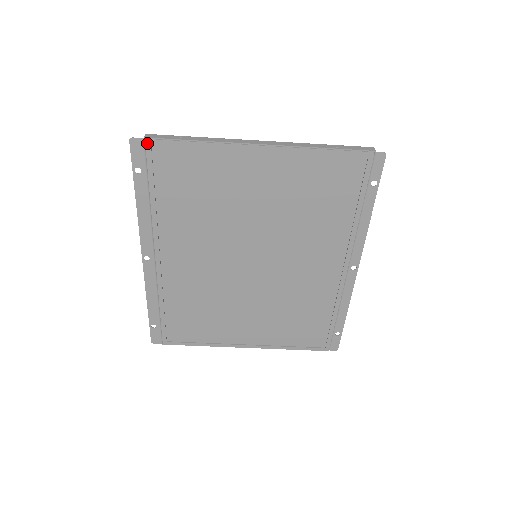
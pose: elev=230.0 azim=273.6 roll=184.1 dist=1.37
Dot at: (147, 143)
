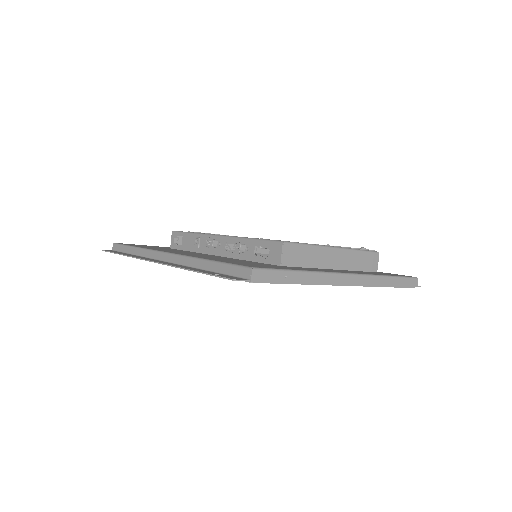
Dot at: (249, 282)
